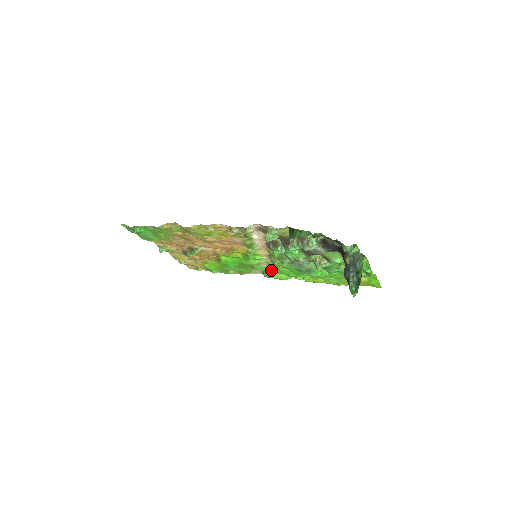
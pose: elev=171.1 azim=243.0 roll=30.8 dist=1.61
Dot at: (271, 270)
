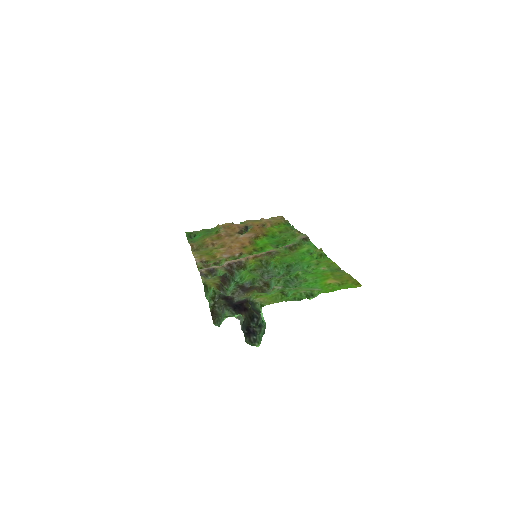
Dot at: (294, 248)
